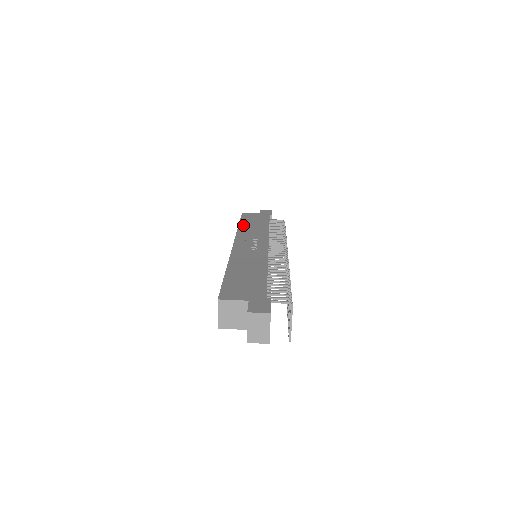
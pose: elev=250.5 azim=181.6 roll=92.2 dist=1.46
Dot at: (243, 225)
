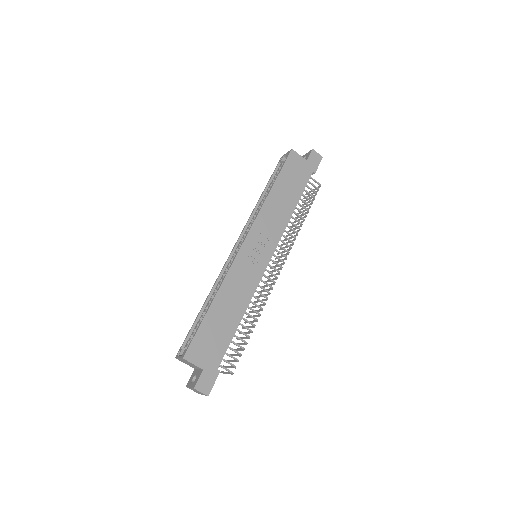
Dot at: (274, 192)
